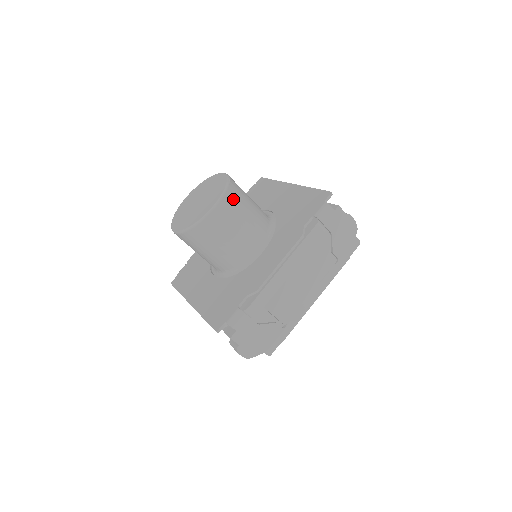
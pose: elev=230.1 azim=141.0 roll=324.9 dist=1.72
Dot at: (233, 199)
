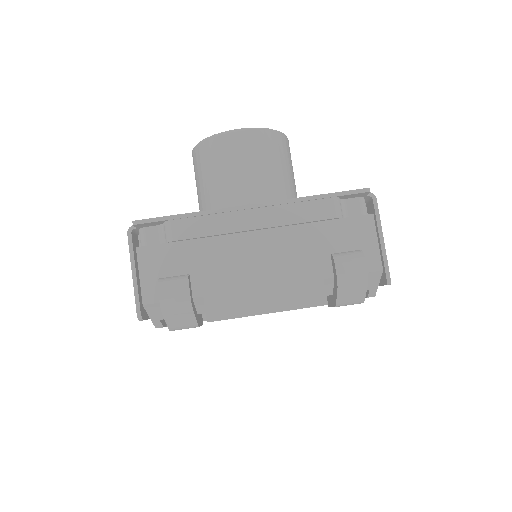
Dot at: occluded
